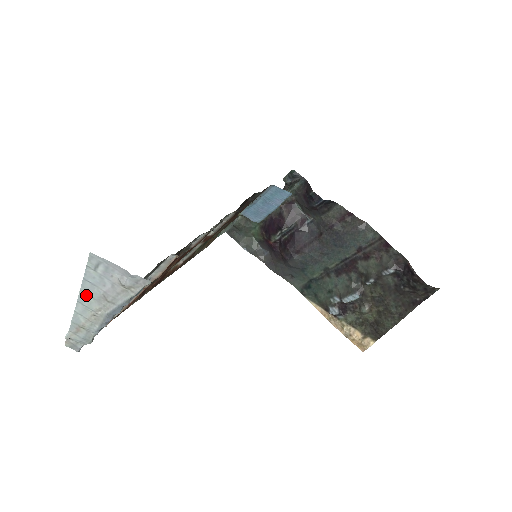
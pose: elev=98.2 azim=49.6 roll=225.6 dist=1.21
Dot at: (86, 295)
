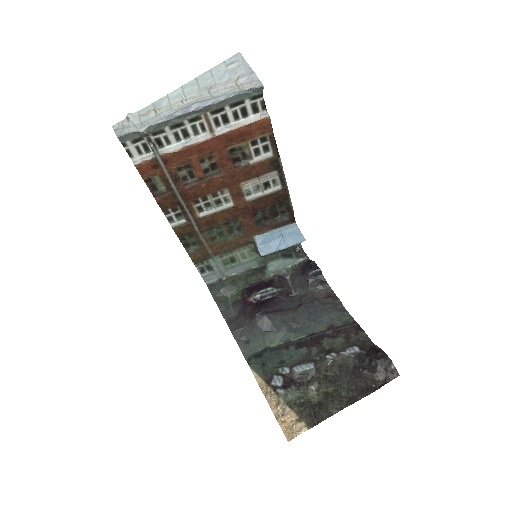
Dot at: (196, 83)
